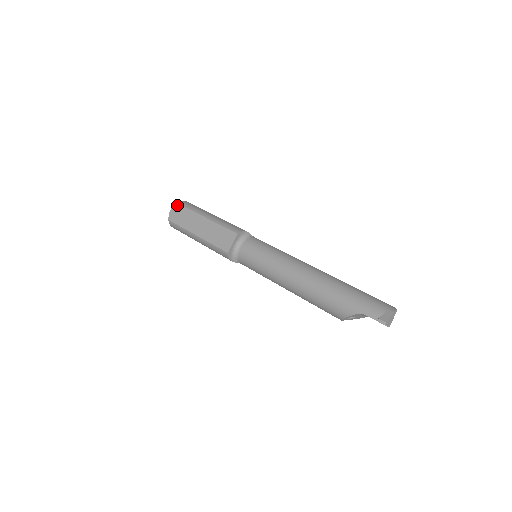
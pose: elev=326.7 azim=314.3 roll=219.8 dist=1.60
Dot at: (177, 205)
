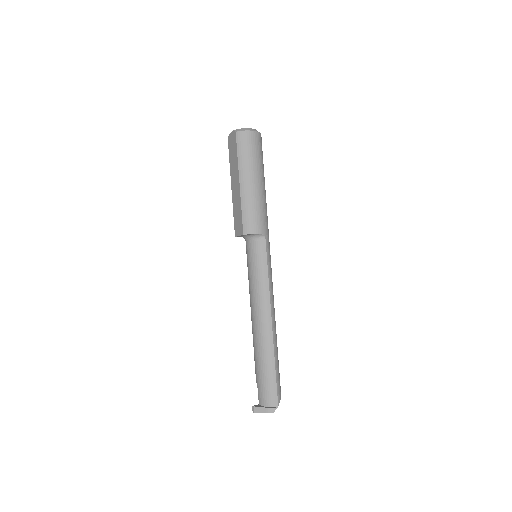
Dot at: (235, 135)
